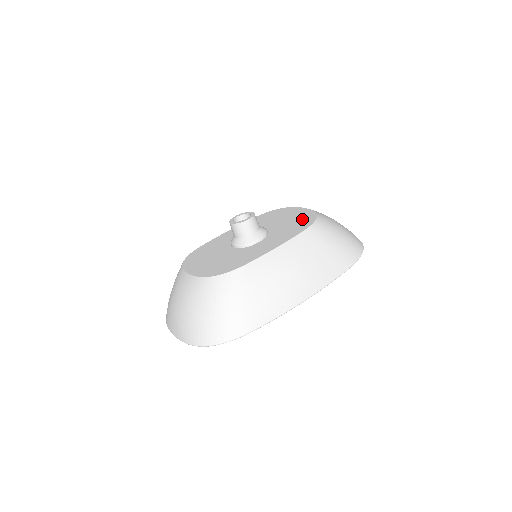
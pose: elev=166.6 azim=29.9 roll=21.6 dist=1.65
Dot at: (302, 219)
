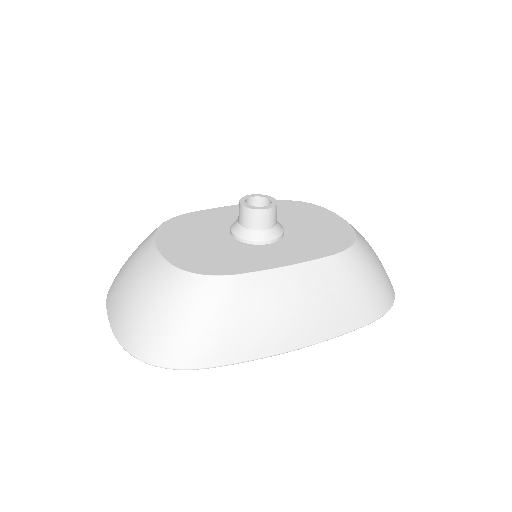
Dot at: (335, 234)
